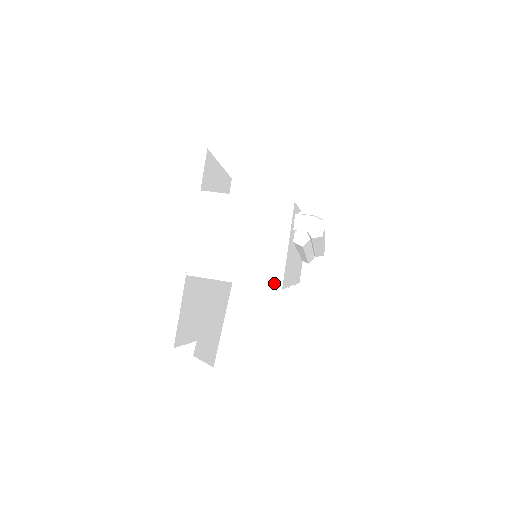
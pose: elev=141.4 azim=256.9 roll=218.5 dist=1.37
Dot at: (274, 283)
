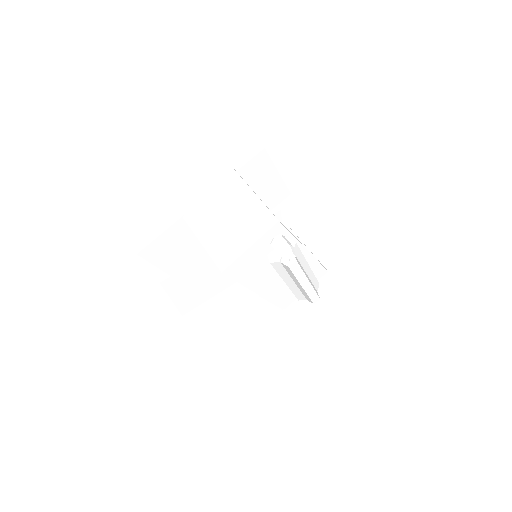
Dot at: (221, 264)
